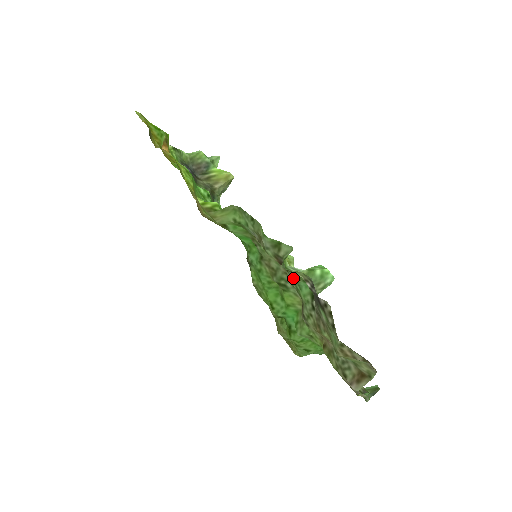
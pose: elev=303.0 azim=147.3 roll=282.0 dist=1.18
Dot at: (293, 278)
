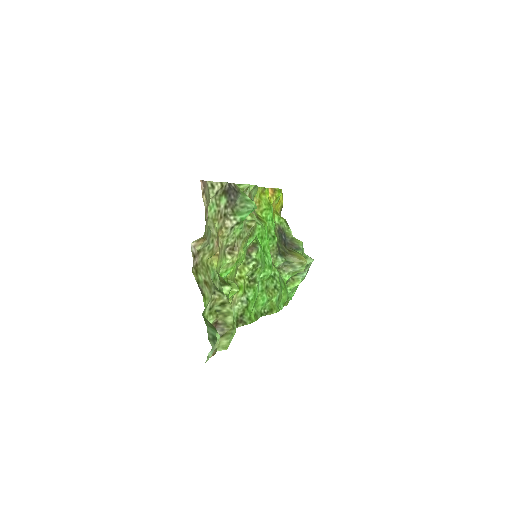
Dot at: (244, 225)
